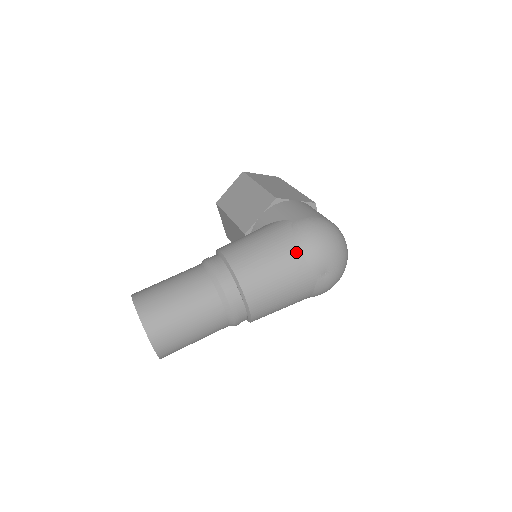
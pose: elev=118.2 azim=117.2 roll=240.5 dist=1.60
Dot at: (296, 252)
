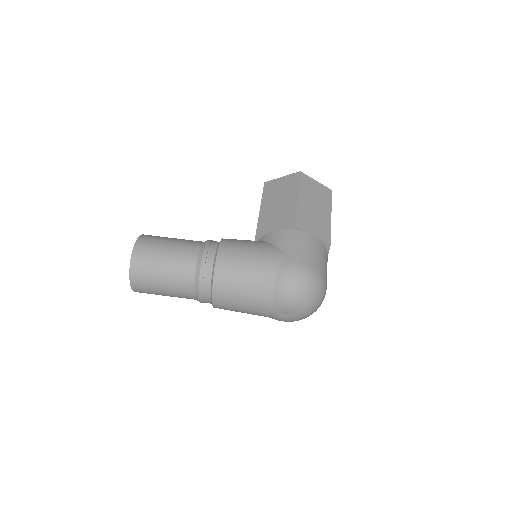
Dot at: (270, 287)
